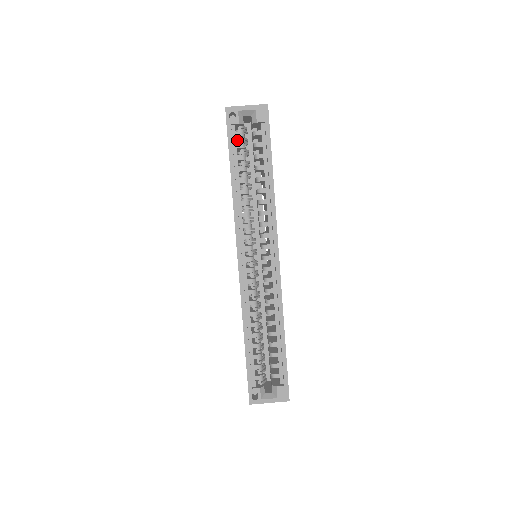
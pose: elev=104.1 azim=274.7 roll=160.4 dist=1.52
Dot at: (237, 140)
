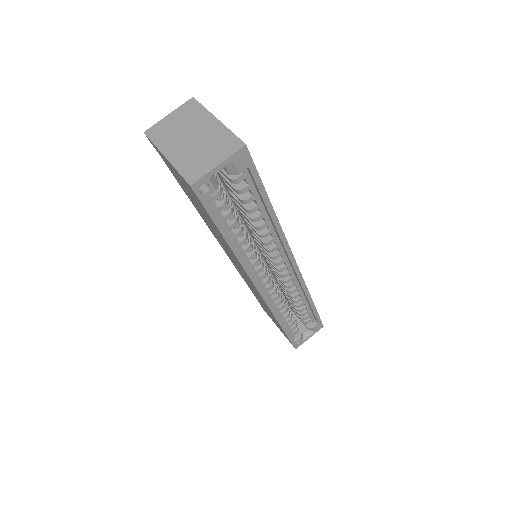
Dot at: occluded
